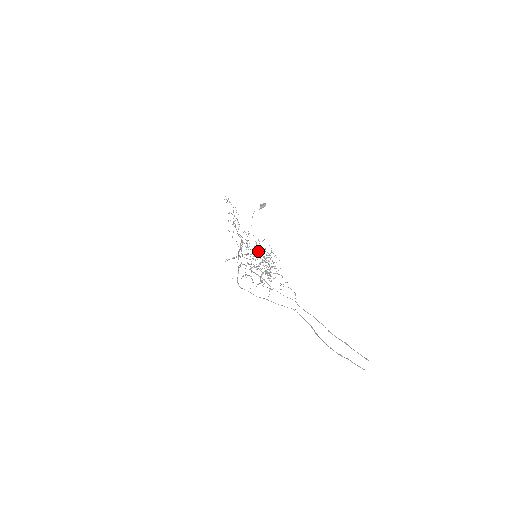
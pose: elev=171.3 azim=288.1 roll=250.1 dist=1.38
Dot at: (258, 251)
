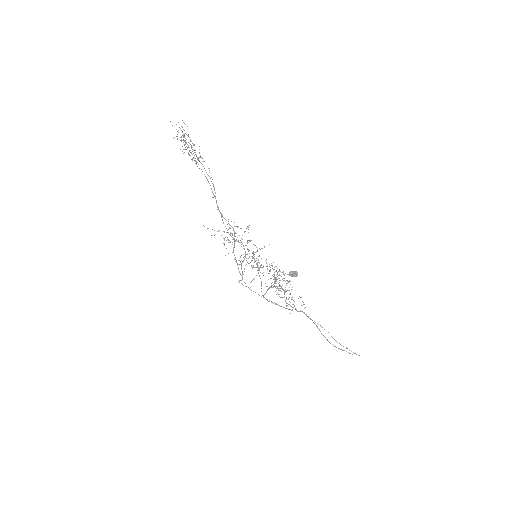
Dot at: occluded
